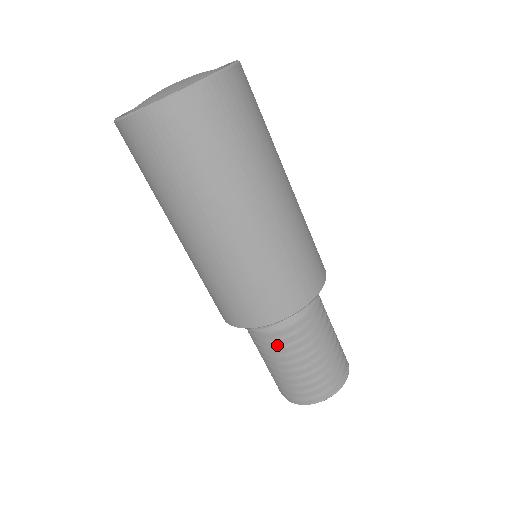
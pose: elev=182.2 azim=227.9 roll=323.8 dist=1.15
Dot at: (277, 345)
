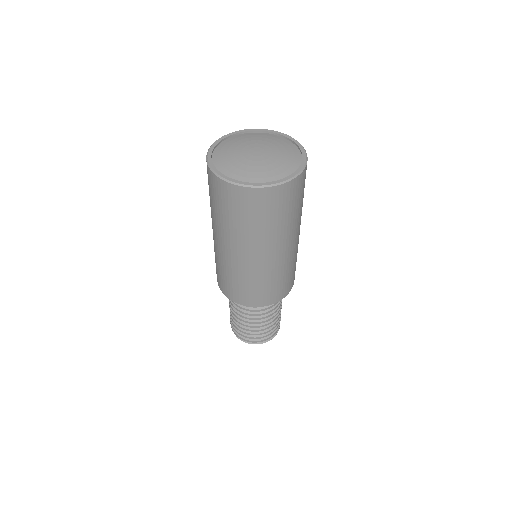
Dot at: (265, 312)
